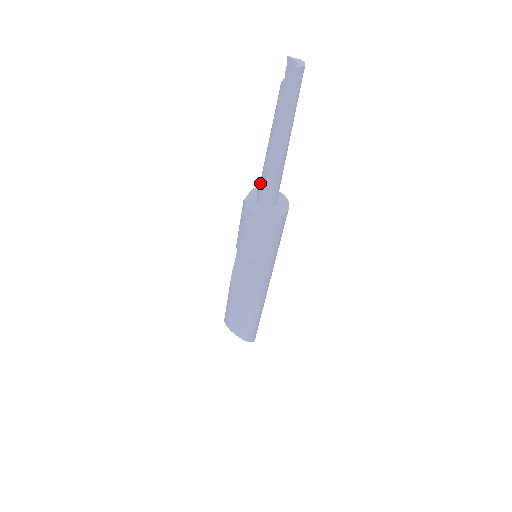
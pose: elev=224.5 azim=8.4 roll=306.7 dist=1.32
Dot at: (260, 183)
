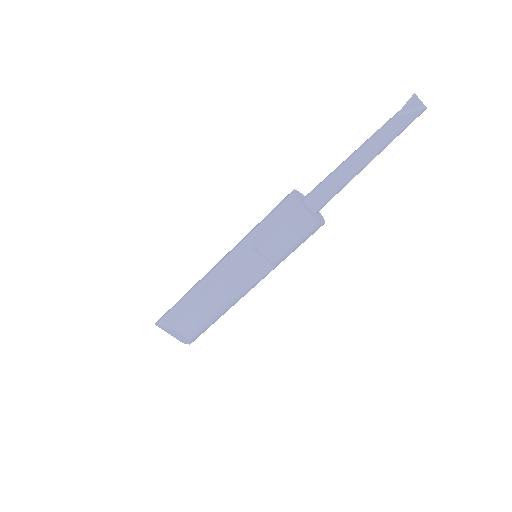
Dot at: (324, 191)
